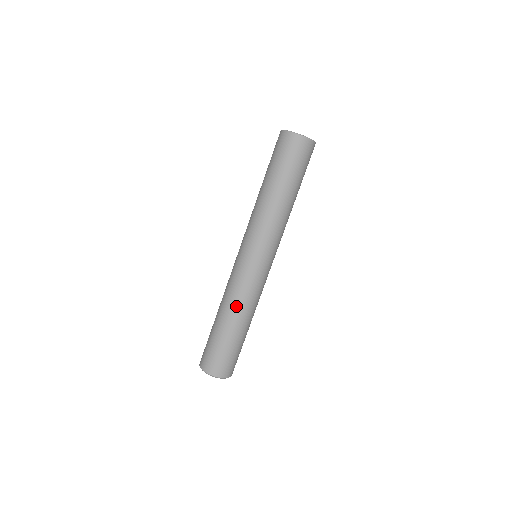
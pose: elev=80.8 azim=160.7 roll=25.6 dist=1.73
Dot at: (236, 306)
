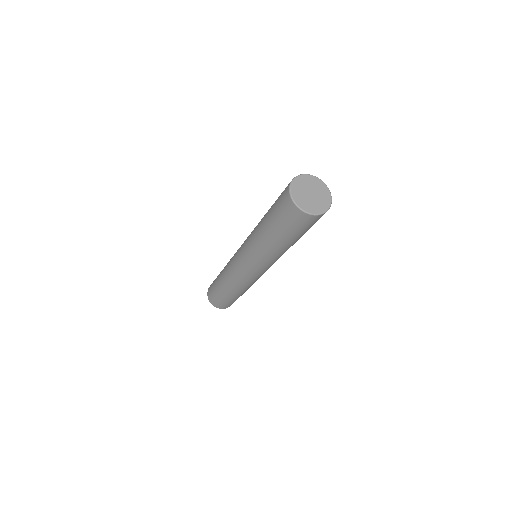
Dot at: (245, 289)
